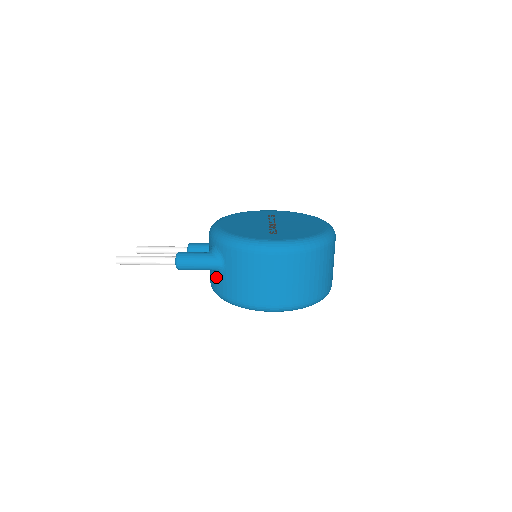
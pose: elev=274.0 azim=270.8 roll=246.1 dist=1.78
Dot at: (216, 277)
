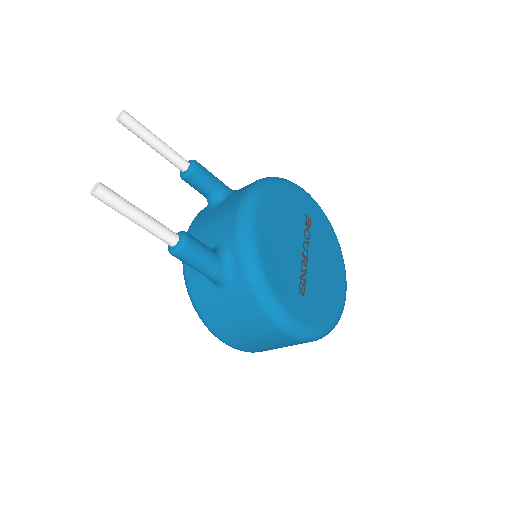
Dot at: occluded
